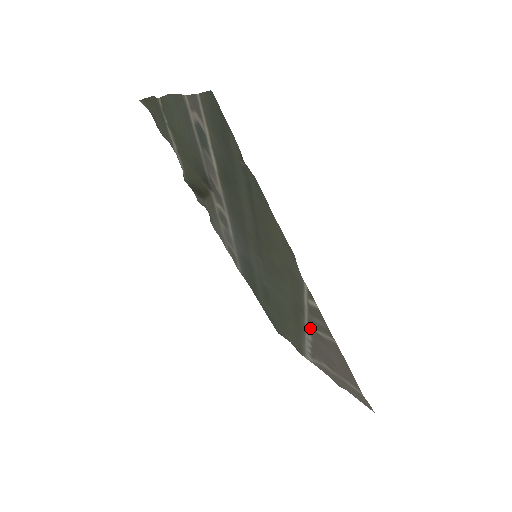
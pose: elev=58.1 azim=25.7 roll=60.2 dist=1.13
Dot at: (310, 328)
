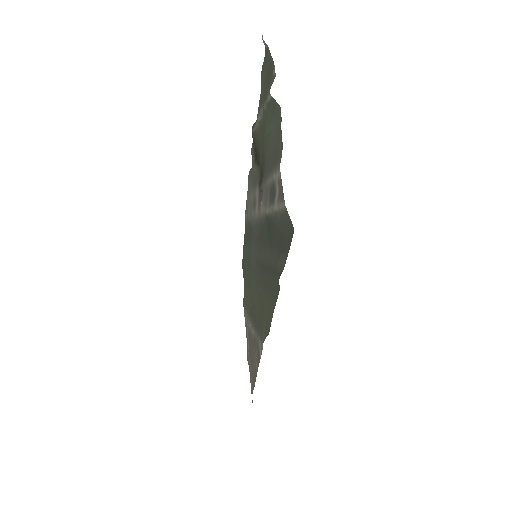
Dot at: occluded
